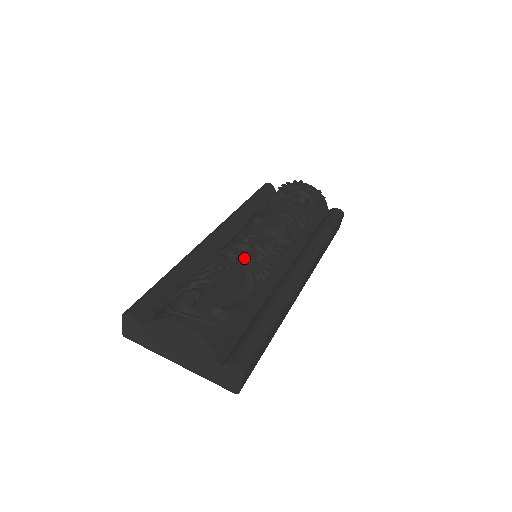
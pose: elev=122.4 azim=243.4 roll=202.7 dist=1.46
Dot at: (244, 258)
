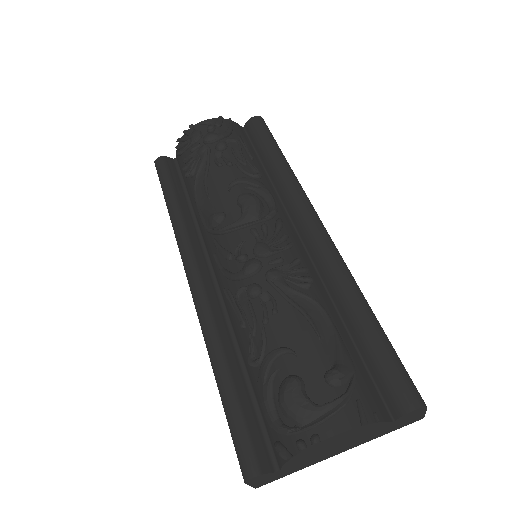
Dot at: (272, 283)
